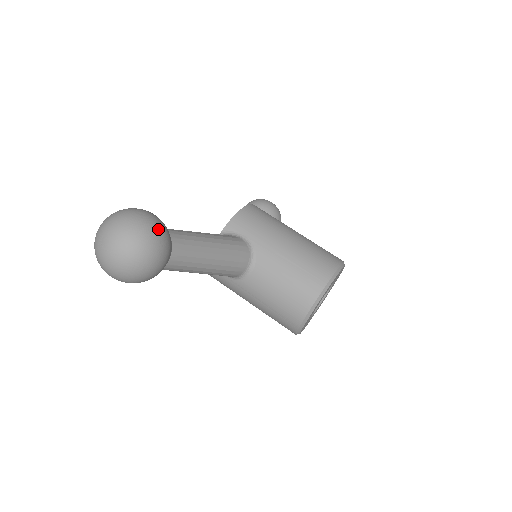
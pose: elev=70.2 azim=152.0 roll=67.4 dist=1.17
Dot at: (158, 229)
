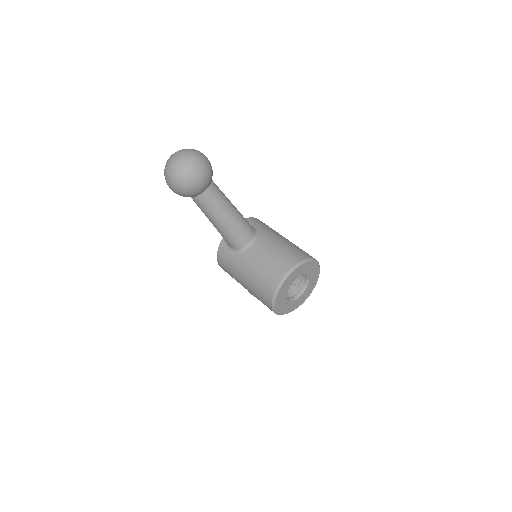
Dot at: (209, 162)
